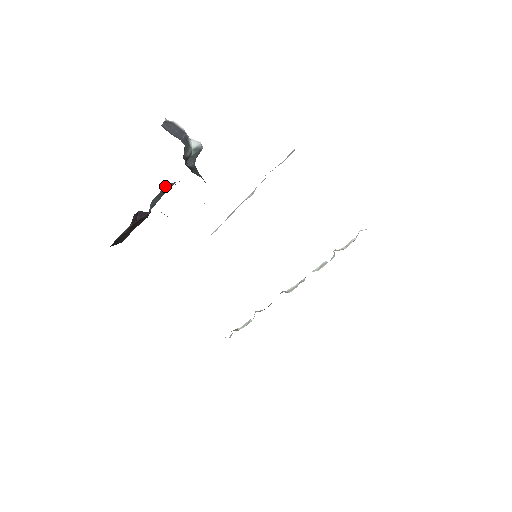
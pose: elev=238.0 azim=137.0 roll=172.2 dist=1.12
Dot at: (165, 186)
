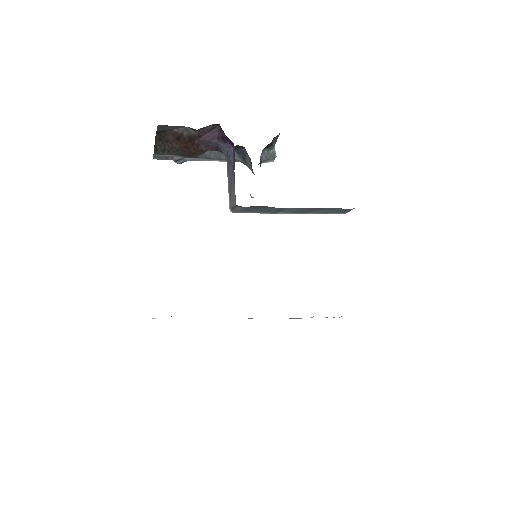
Dot at: occluded
